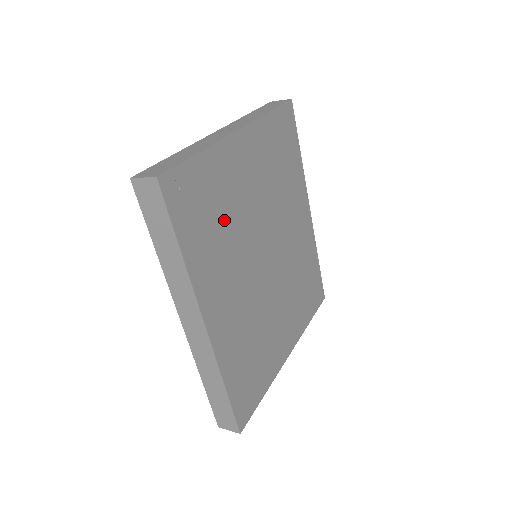
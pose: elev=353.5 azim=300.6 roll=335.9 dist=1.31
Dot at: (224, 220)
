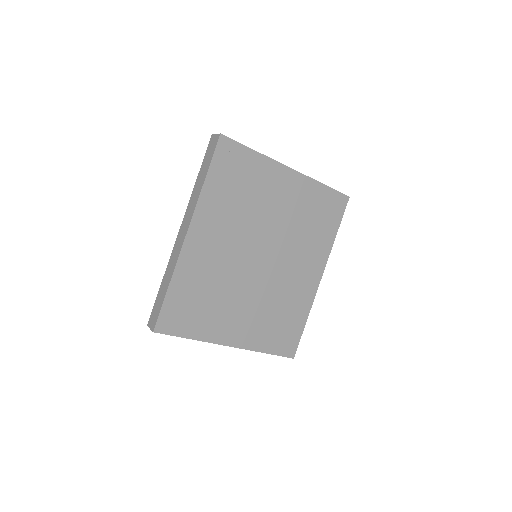
Dot at: (245, 198)
